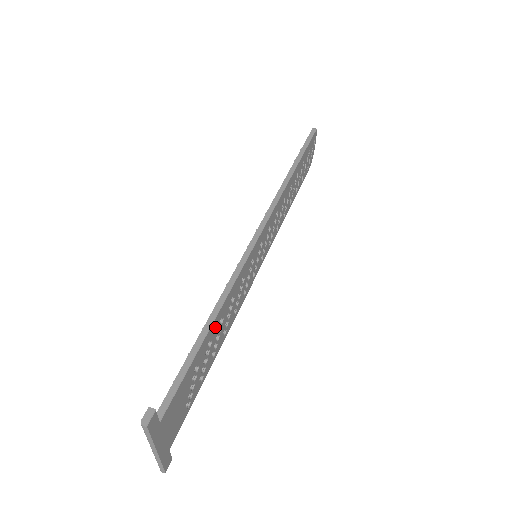
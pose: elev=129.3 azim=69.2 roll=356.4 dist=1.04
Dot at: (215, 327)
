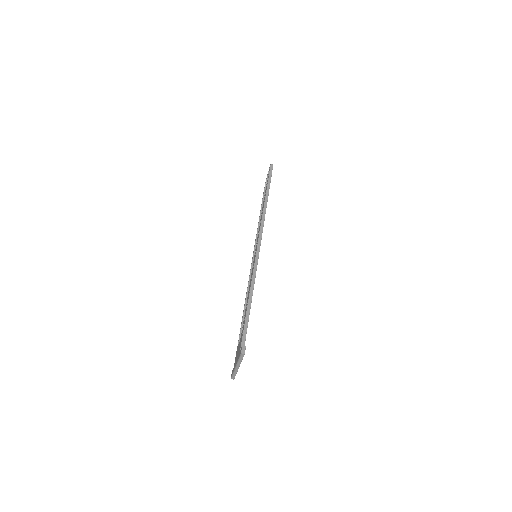
Dot at: occluded
